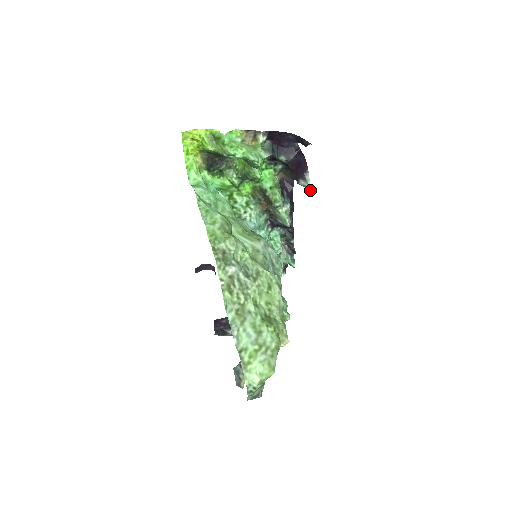
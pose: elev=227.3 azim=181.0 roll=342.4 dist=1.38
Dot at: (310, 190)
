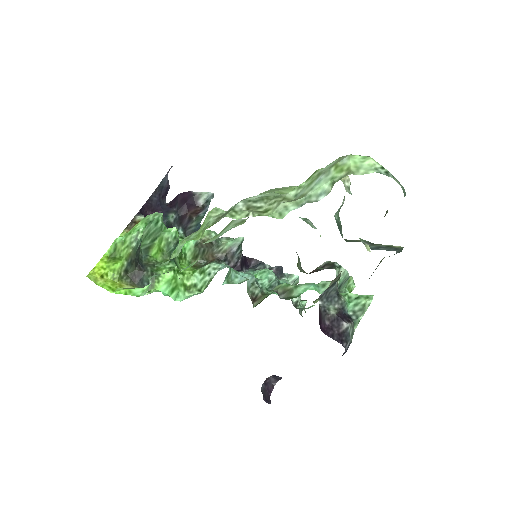
Dot at: (211, 194)
